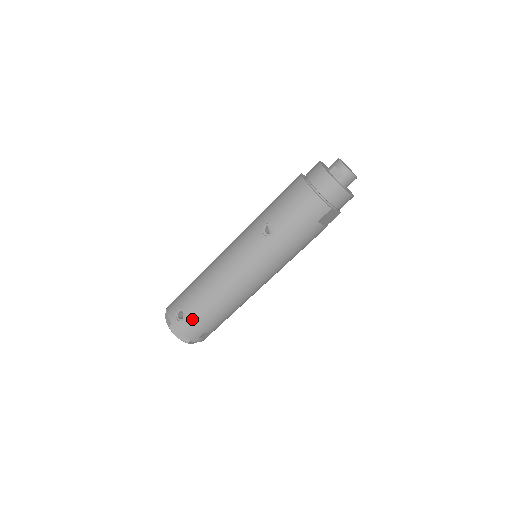
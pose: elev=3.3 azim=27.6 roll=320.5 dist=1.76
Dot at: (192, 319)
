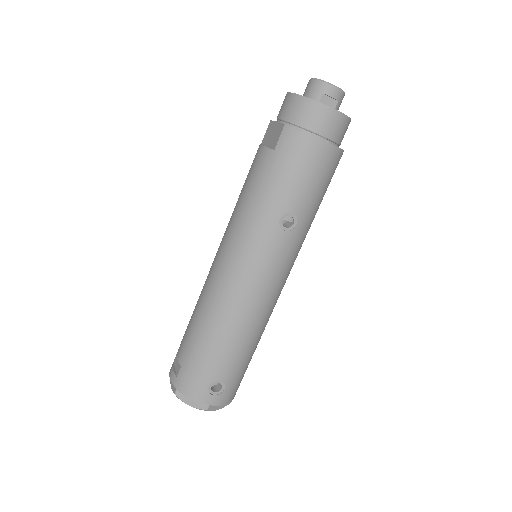
Dot at: (233, 380)
